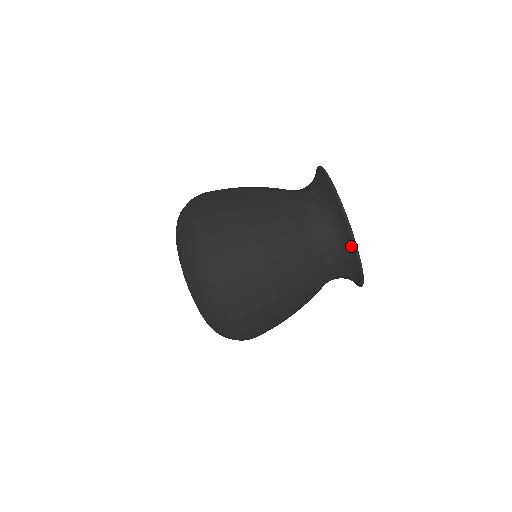
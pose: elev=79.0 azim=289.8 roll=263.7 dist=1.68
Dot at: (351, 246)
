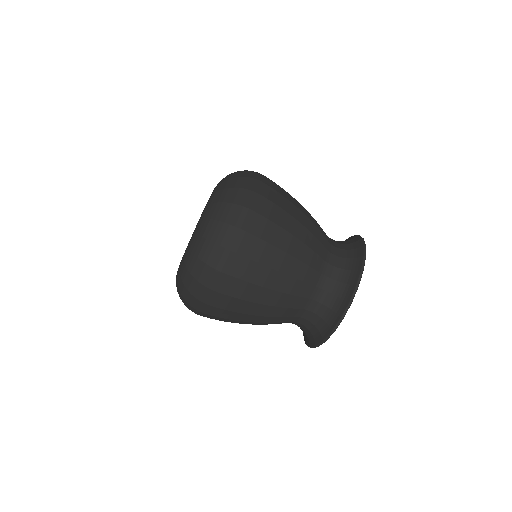
Dot at: (354, 282)
